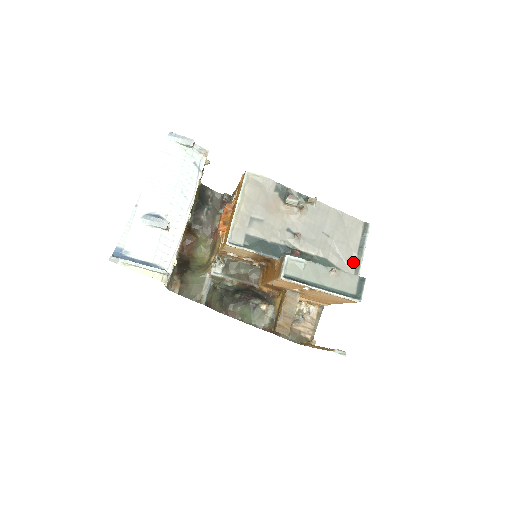
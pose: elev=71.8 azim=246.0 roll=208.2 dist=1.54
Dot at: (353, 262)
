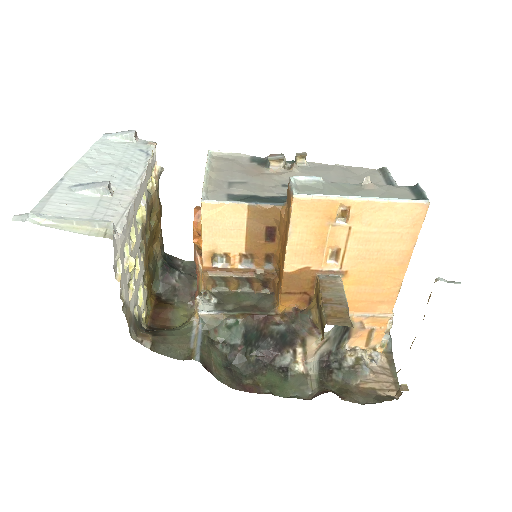
Dot at: occluded
